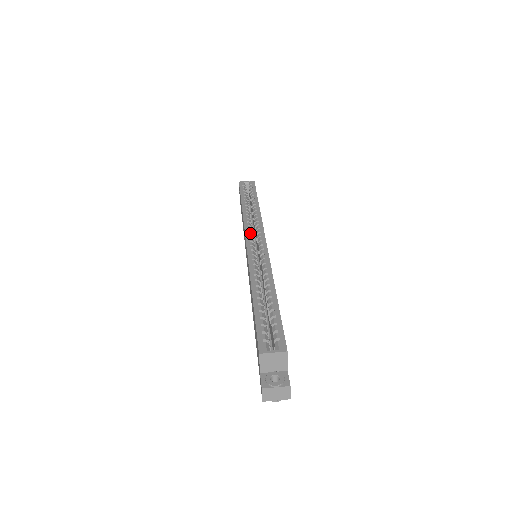
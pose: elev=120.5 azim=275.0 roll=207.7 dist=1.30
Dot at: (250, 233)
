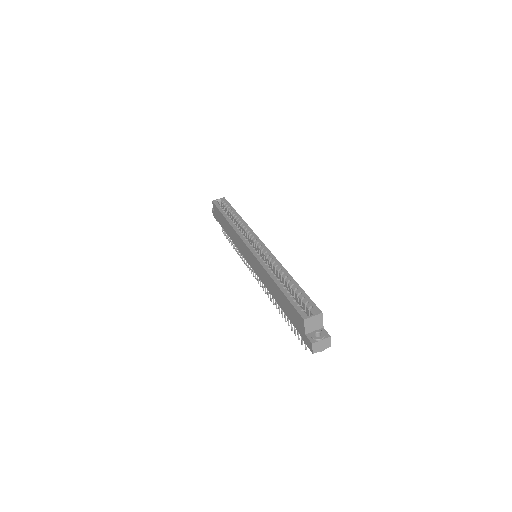
Dot at: (246, 239)
